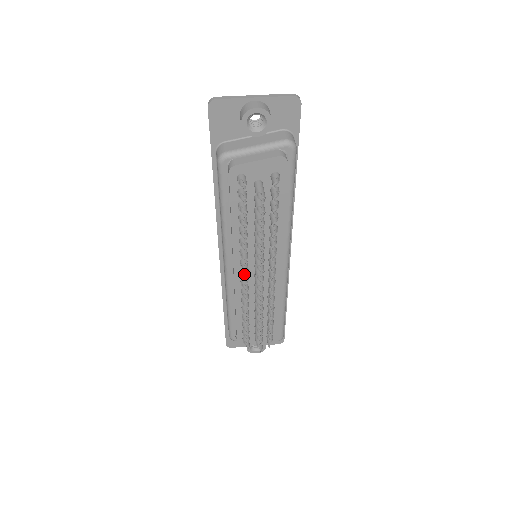
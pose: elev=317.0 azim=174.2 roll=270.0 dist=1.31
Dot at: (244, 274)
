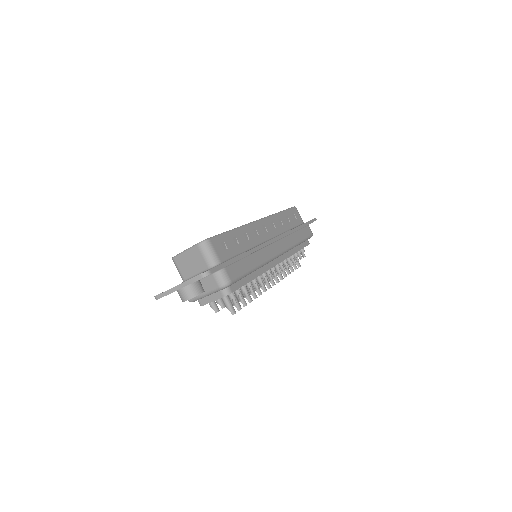
Dot at: occluded
